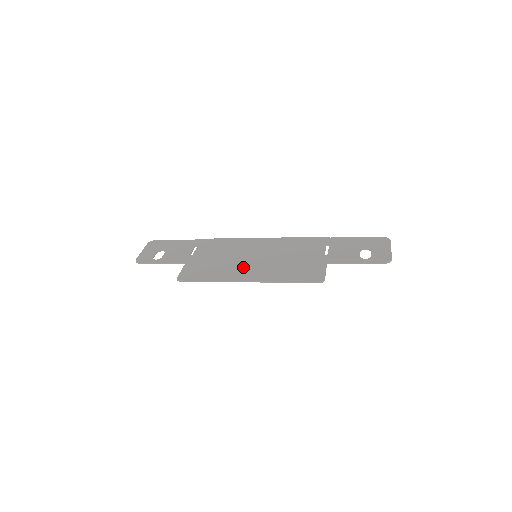
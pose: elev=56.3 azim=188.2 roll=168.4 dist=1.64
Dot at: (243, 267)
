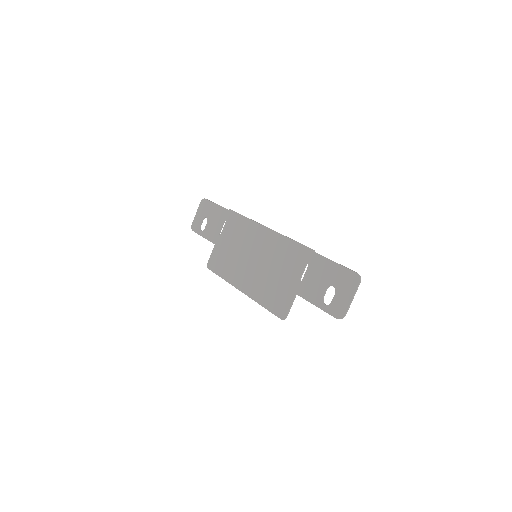
Dot at: (243, 270)
